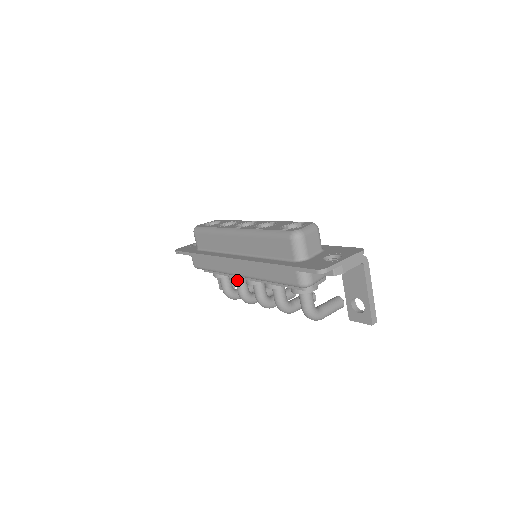
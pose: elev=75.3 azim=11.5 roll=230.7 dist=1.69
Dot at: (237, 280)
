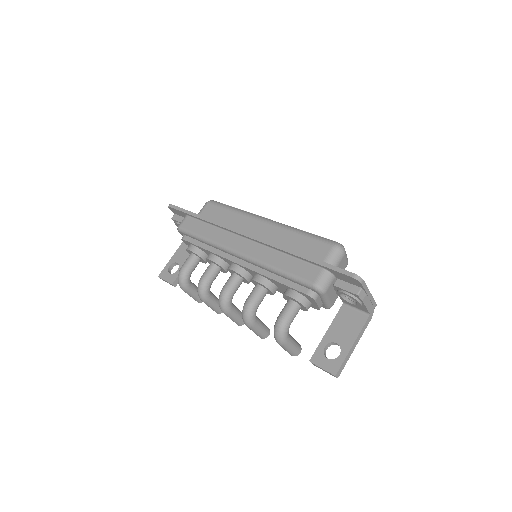
Dot at: (217, 263)
